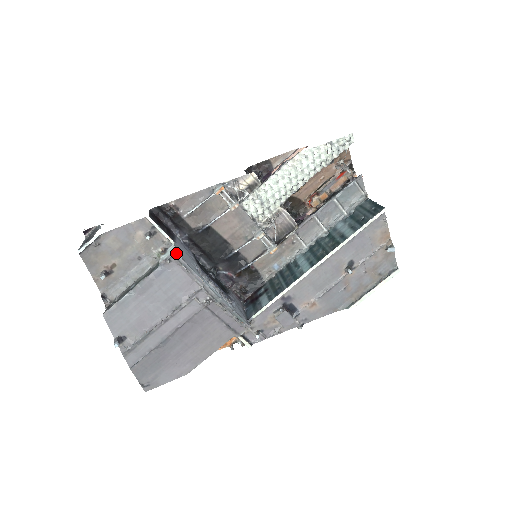
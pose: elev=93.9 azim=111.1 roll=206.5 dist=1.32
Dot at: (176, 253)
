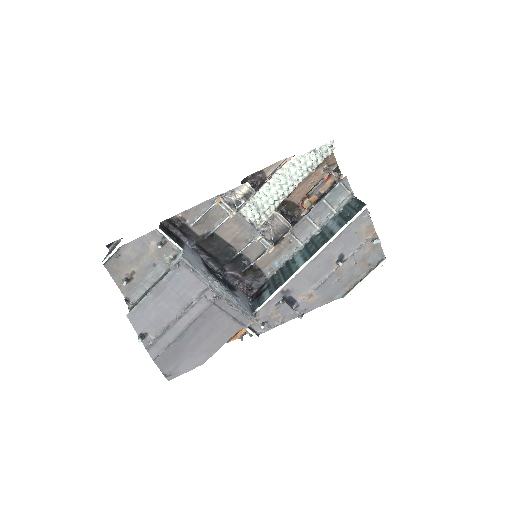
Dot at: (184, 258)
